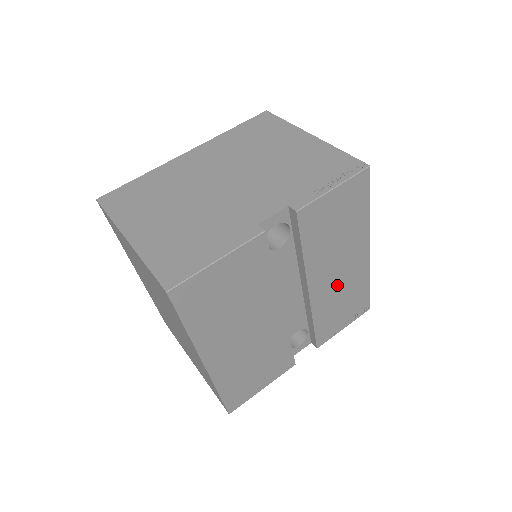
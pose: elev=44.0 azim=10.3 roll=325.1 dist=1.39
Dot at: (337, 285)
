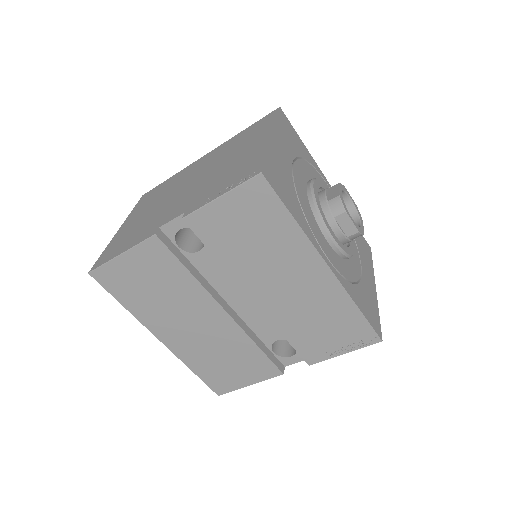
Dot at: (296, 300)
